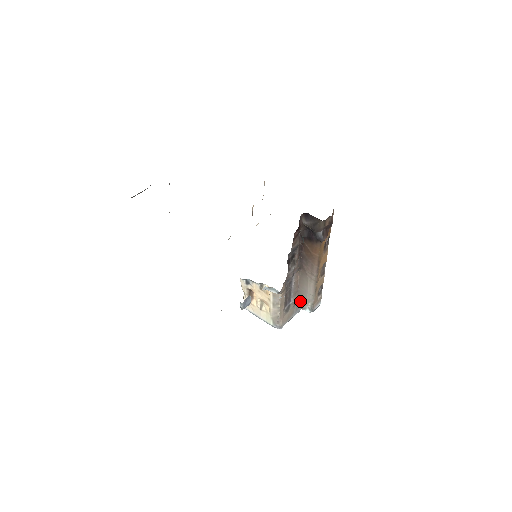
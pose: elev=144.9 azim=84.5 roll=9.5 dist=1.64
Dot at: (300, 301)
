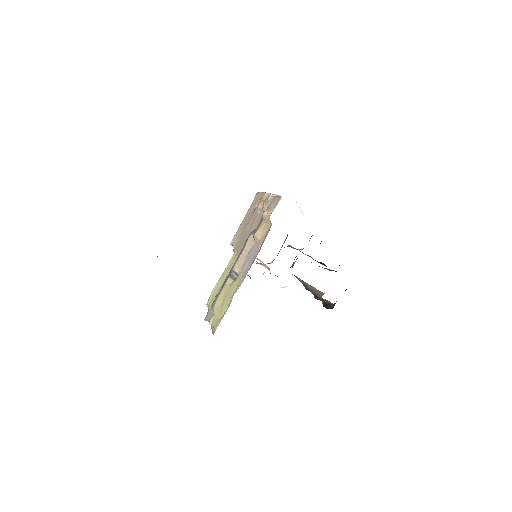
Dot at: (292, 247)
